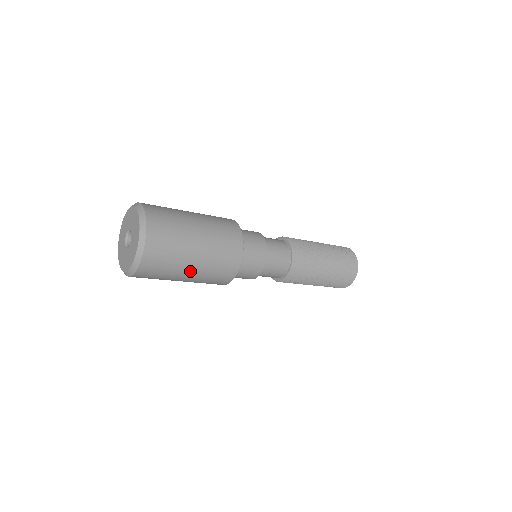
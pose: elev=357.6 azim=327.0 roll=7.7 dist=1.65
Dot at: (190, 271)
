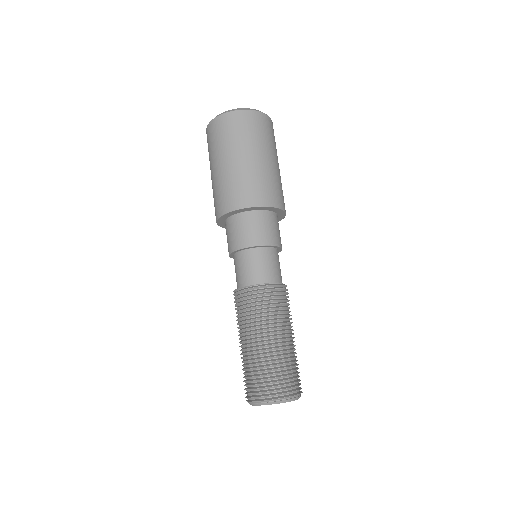
Dot at: (264, 158)
